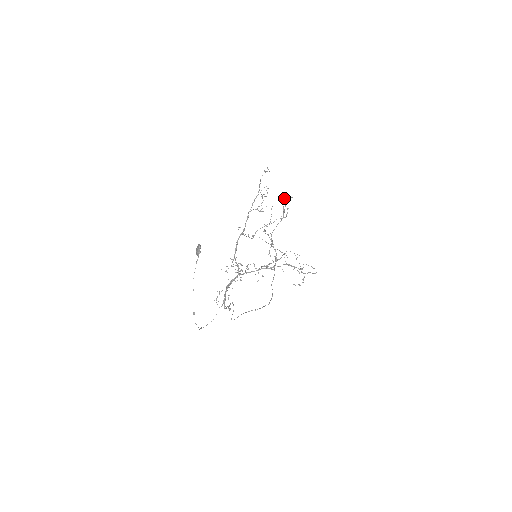
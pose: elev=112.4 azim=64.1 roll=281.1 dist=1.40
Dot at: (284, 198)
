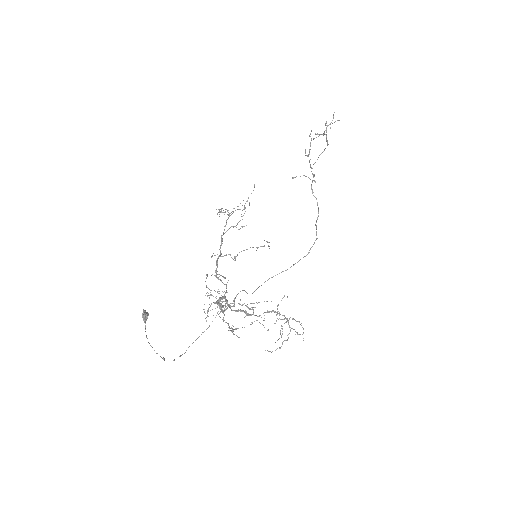
Dot at: (319, 134)
